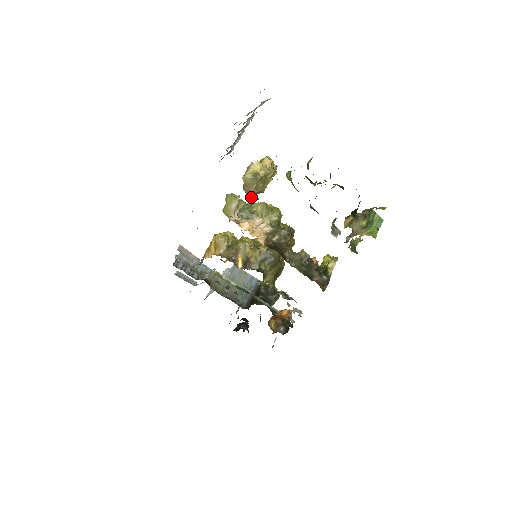
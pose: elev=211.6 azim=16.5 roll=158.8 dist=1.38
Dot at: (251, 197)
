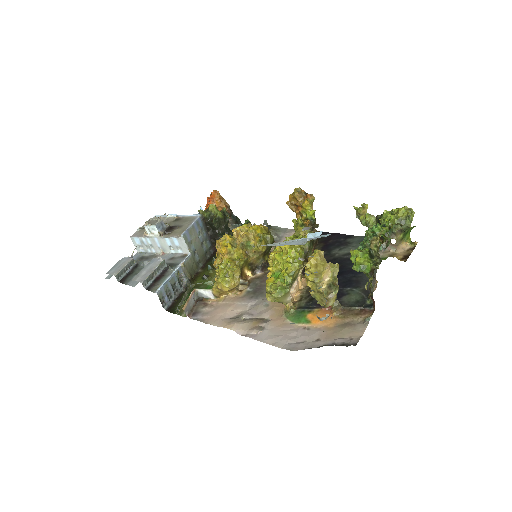
Dot at: occluded
